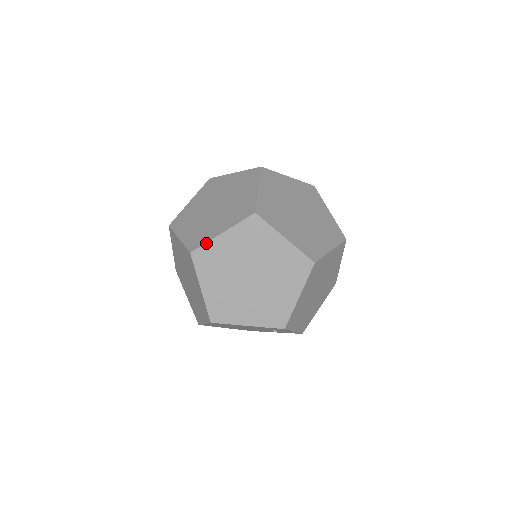
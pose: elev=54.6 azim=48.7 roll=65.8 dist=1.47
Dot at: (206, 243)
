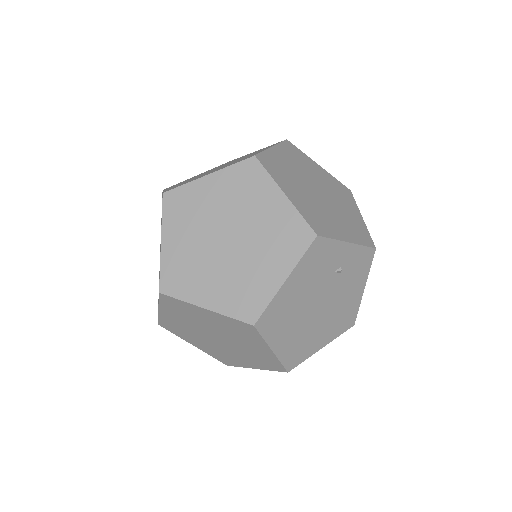
Dot at: (160, 267)
